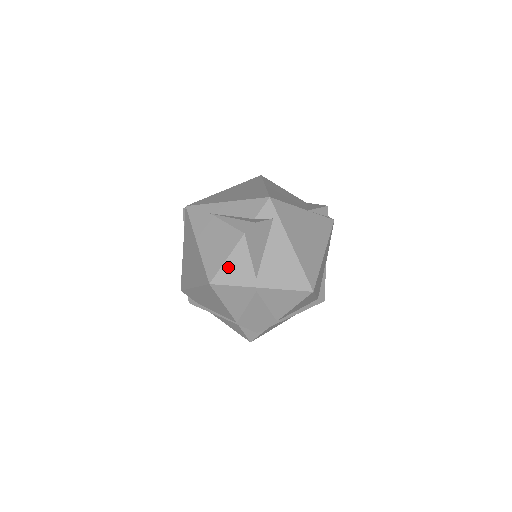
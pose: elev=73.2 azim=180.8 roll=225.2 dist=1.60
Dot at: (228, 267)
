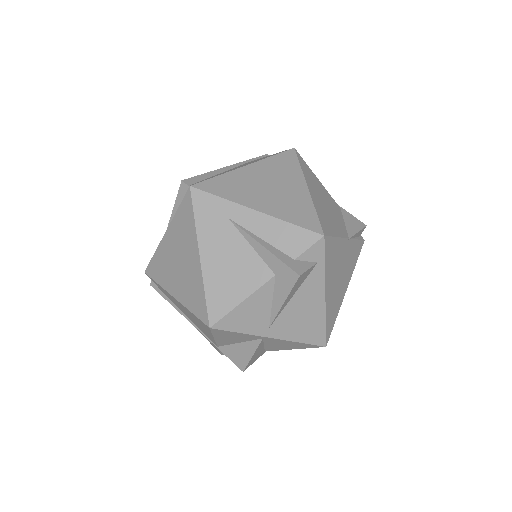
Dot at: (240, 311)
